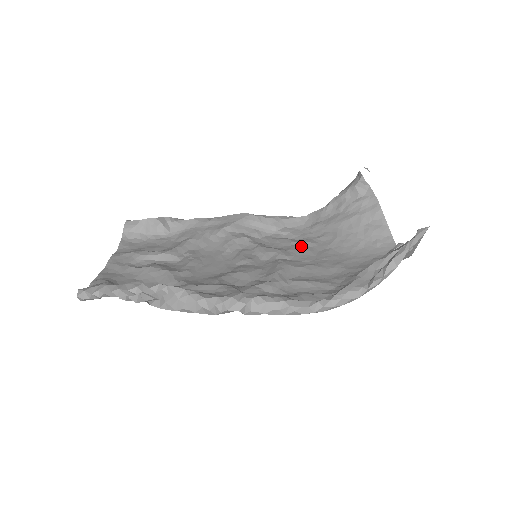
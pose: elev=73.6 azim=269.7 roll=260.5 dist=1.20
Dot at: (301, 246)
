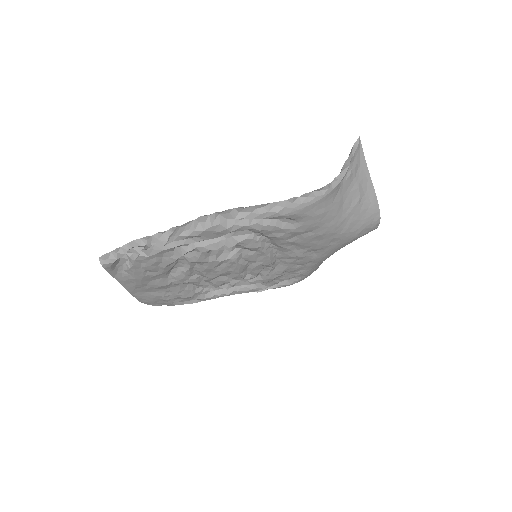
Dot at: (300, 265)
